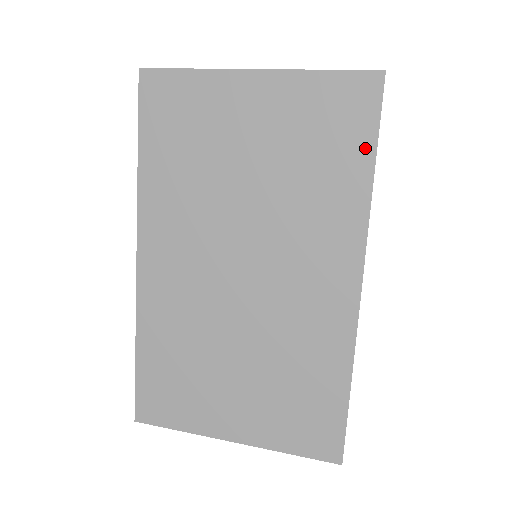
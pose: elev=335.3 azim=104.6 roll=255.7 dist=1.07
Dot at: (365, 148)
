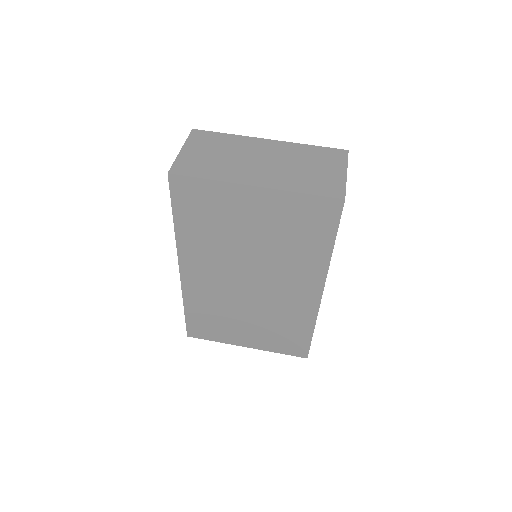
Dot at: (329, 236)
